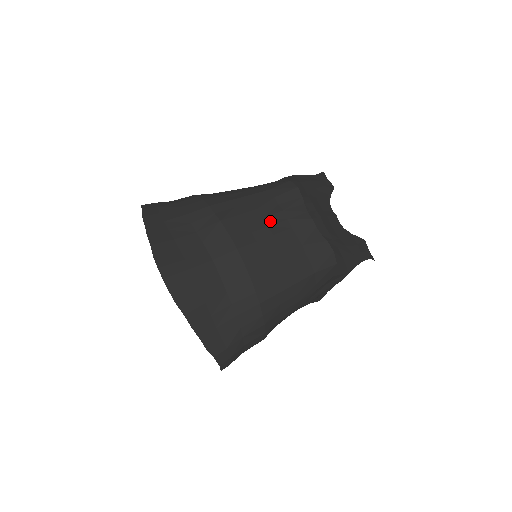
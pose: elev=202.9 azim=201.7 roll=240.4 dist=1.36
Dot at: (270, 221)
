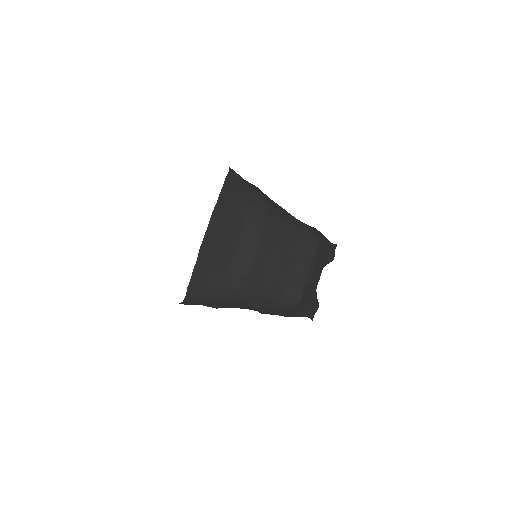
Dot at: (287, 251)
